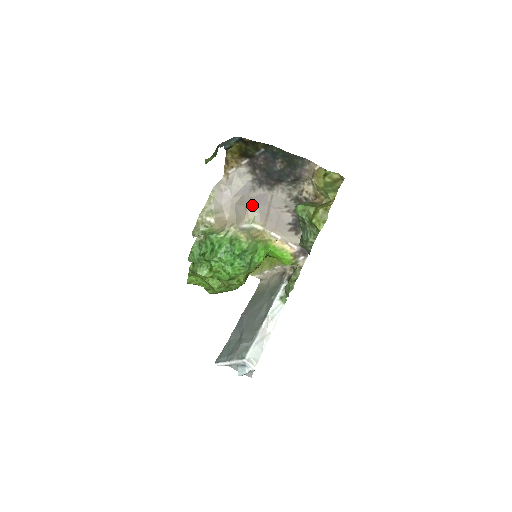
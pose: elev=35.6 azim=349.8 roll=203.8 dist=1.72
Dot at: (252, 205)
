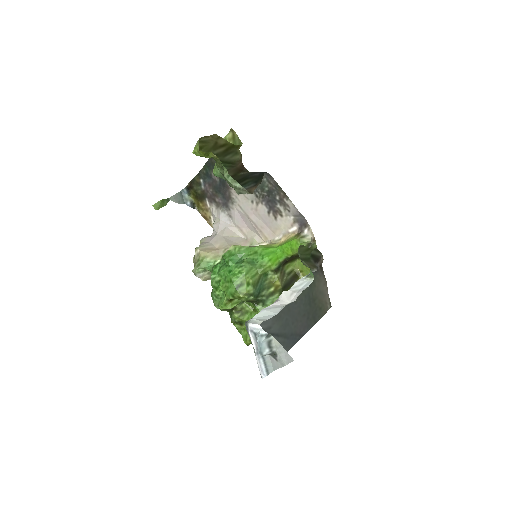
Dot at: (245, 232)
